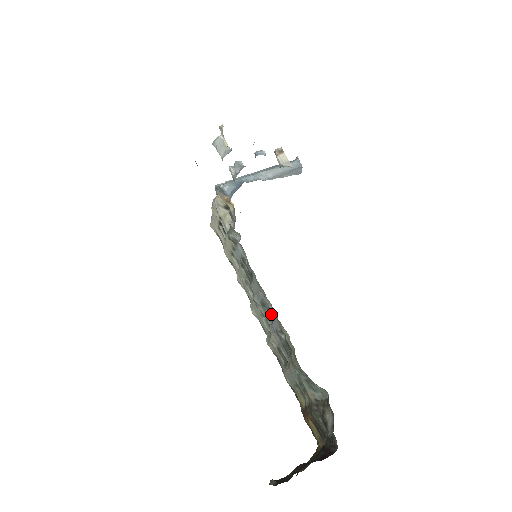
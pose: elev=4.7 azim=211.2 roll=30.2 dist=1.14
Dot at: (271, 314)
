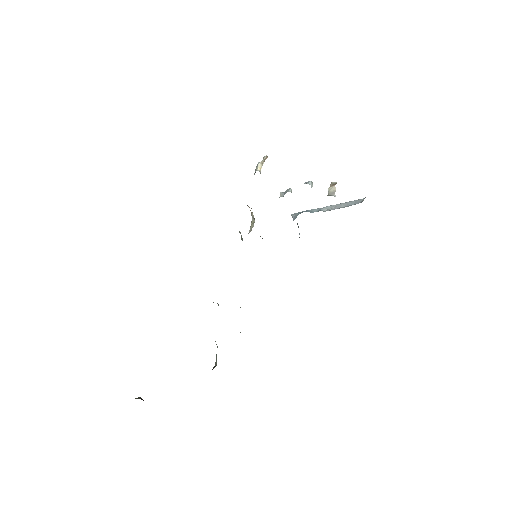
Dot at: occluded
